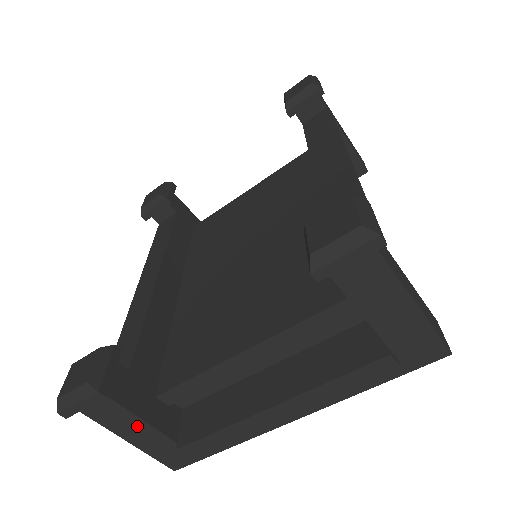
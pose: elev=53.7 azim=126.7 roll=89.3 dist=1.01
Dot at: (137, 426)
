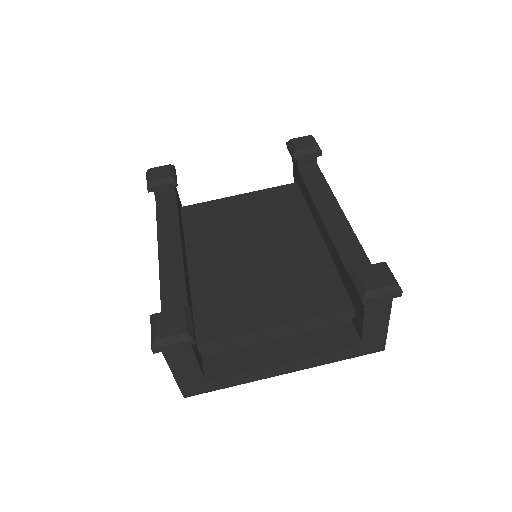
Dot at: (190, 365)
